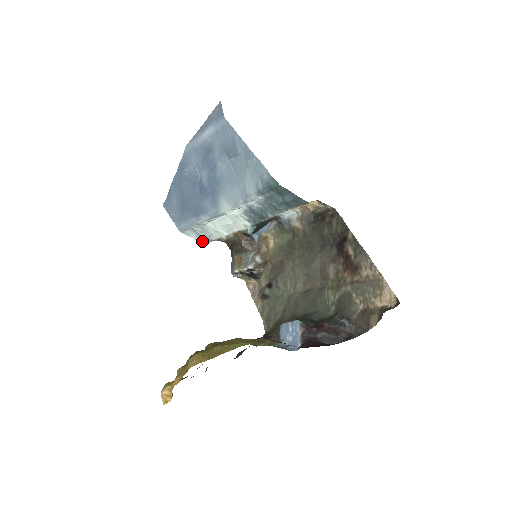
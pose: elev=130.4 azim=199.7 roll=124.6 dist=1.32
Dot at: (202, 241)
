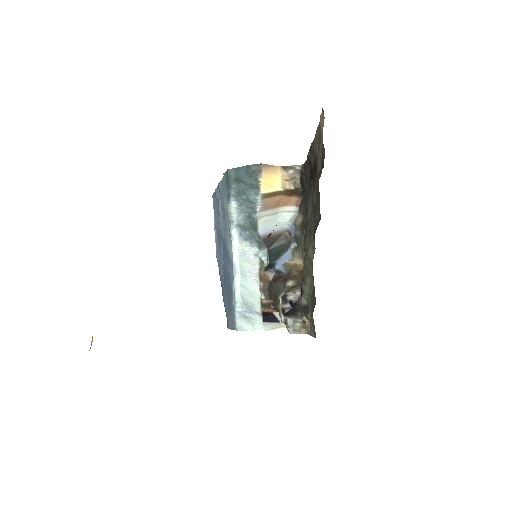
Dot at: (259, 328)
